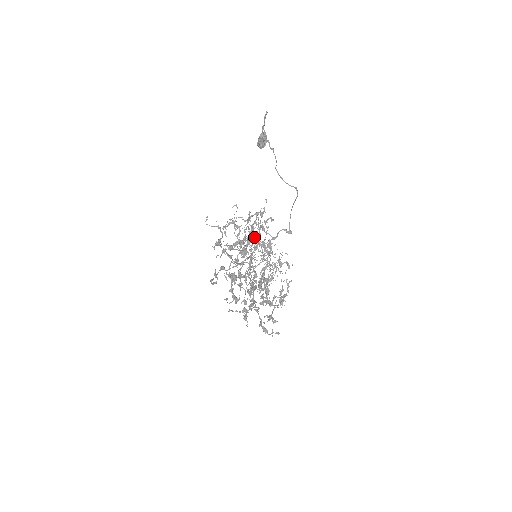
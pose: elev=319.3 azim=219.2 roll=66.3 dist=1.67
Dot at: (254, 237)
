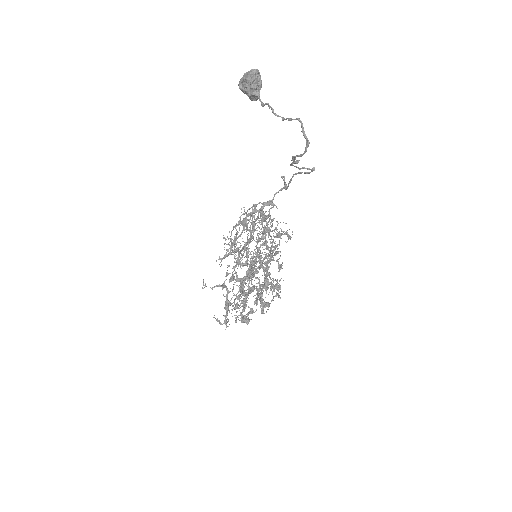
Dot at: (261, 258)
